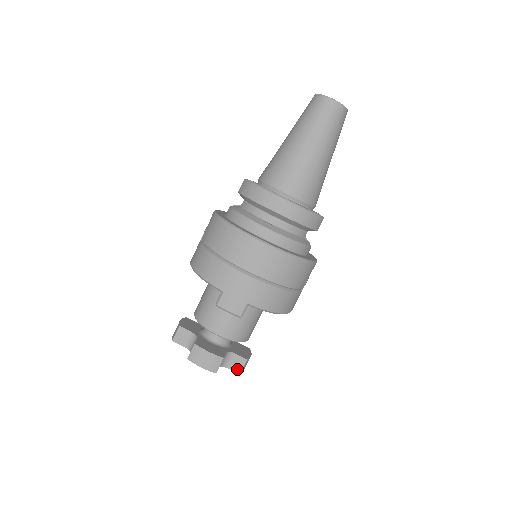
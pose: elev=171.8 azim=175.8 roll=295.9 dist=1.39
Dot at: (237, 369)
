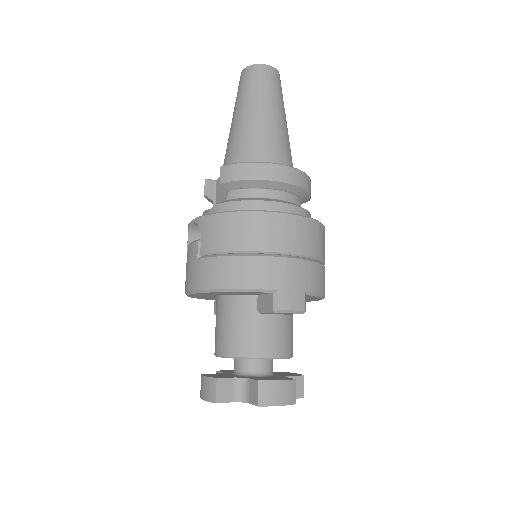
Dot at: (299, 394)
